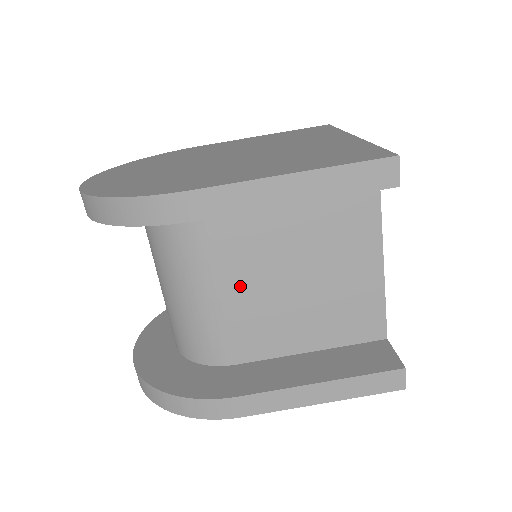
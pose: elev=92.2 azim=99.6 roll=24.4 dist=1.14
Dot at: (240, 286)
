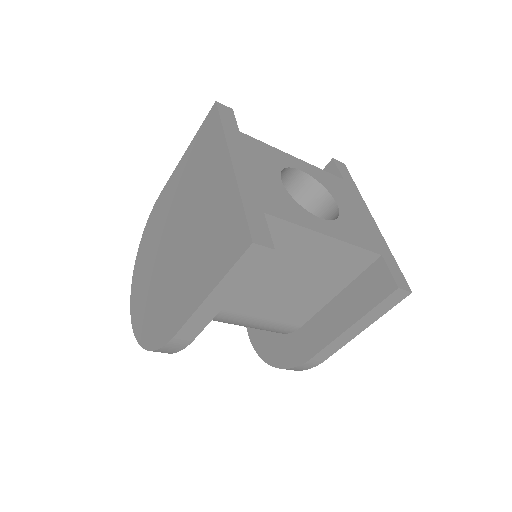
Dot at: (257, 308)
